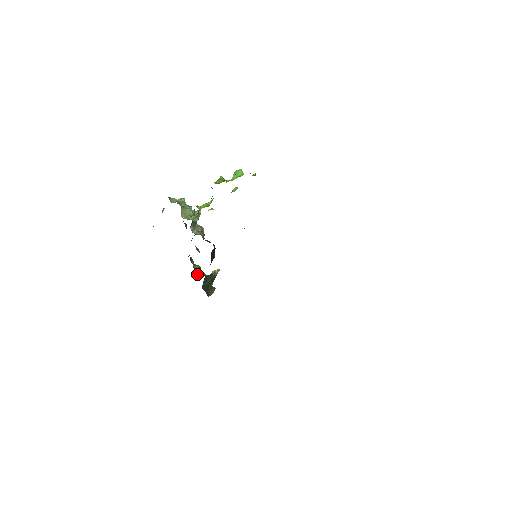
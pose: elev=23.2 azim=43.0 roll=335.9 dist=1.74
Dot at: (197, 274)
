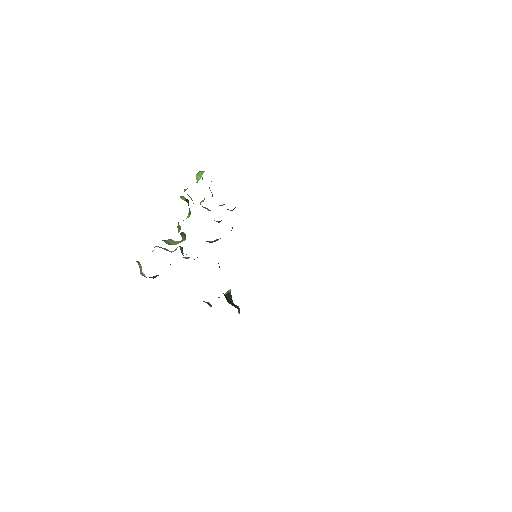
Dot at: occluded
